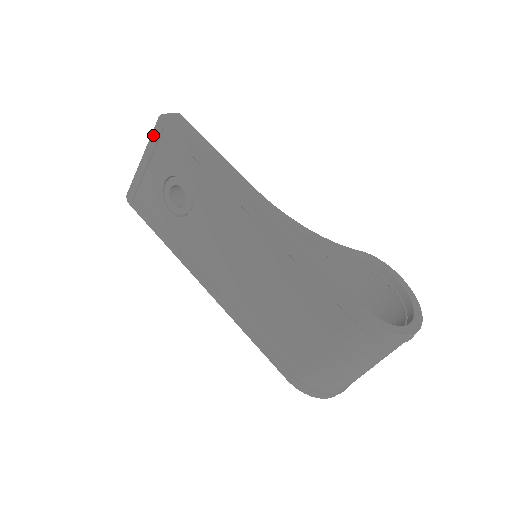
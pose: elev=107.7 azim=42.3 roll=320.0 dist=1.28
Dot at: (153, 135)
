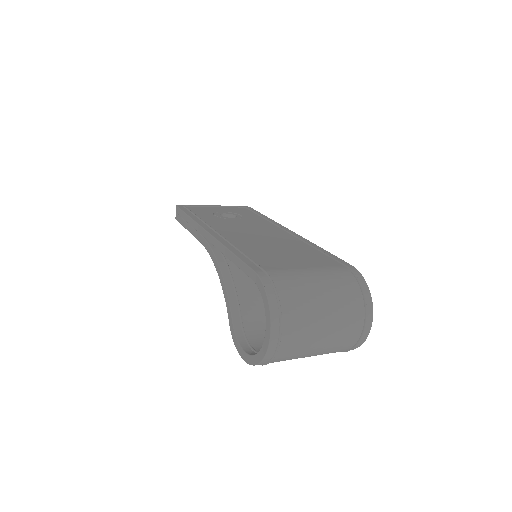
Dot at: occluded
